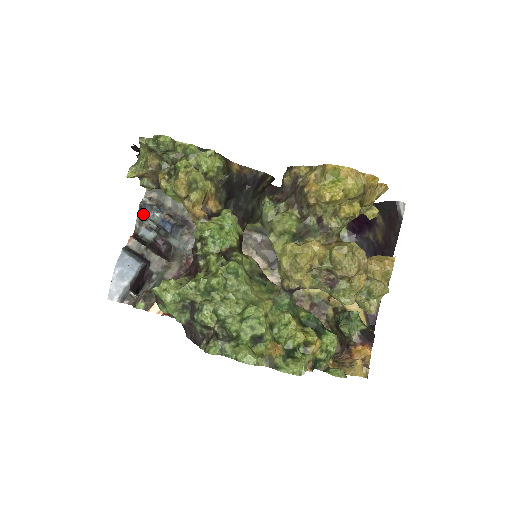
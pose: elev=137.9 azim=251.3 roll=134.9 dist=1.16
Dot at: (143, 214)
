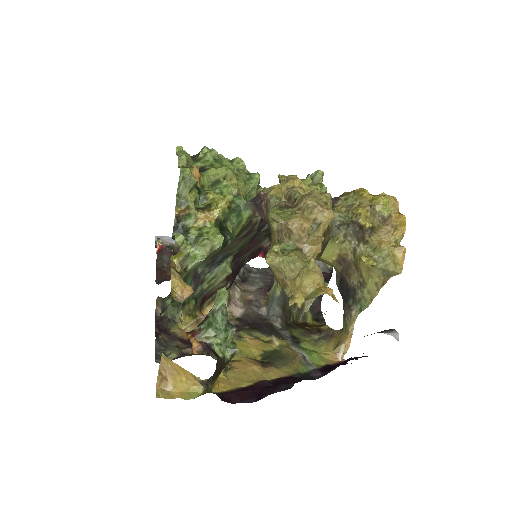
Dot at: occluded
